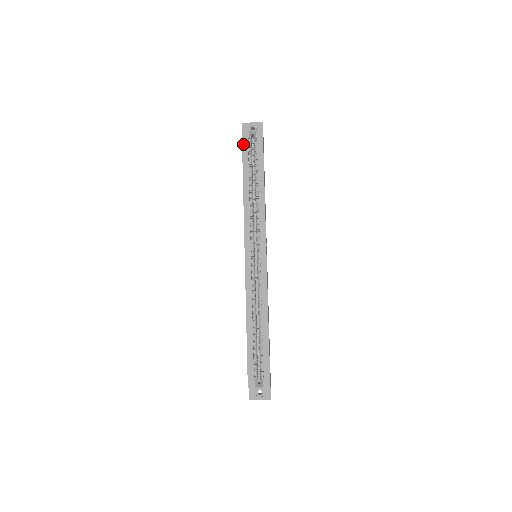
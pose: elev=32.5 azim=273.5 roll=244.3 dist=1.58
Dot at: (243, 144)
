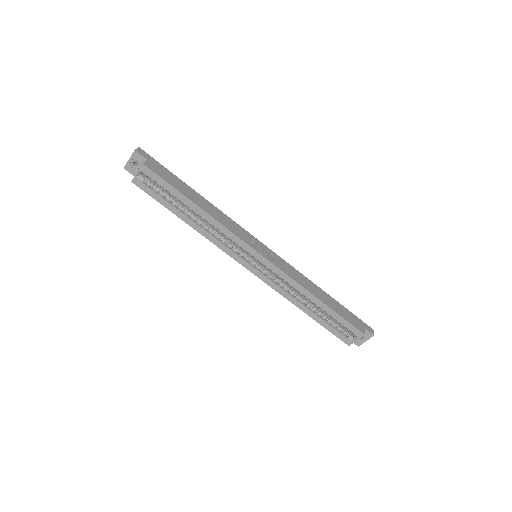
Dot at: (145, 191)
